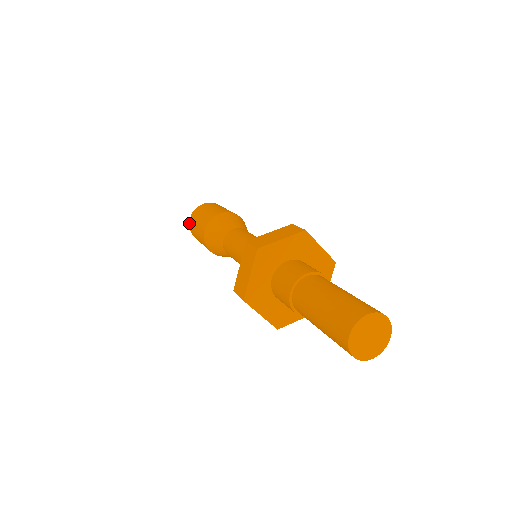
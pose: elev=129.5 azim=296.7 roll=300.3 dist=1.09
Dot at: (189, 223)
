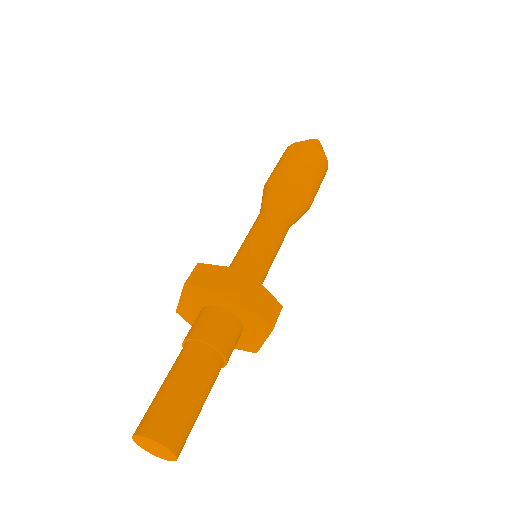
Dot at: occluded
